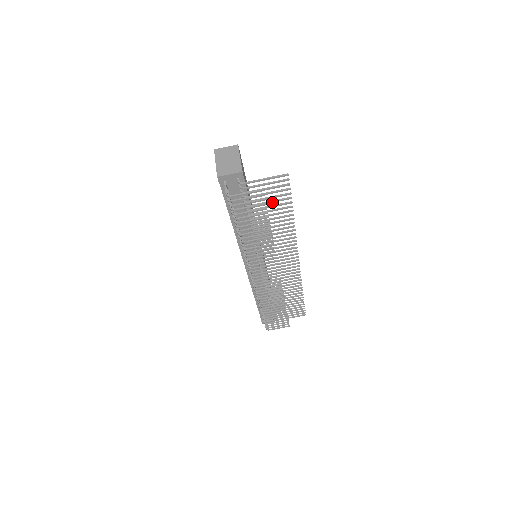
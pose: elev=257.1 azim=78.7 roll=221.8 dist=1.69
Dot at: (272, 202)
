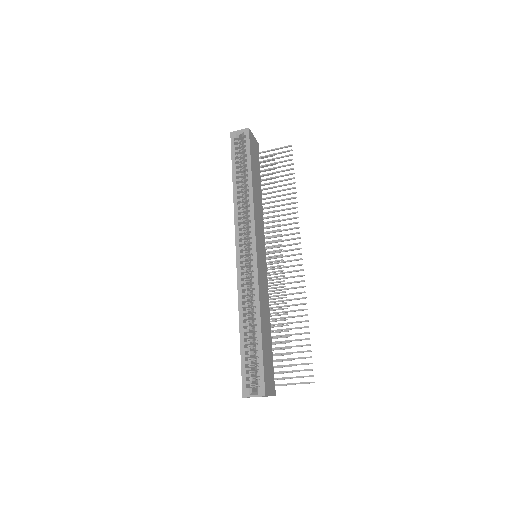
Dot at: occluded
